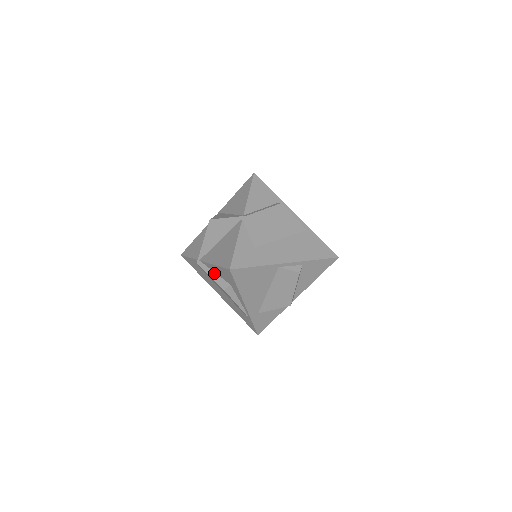
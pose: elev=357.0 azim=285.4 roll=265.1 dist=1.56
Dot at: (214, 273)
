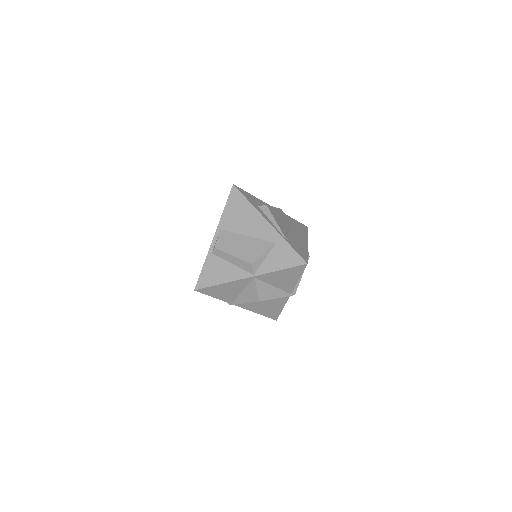
Dot at: occluded
